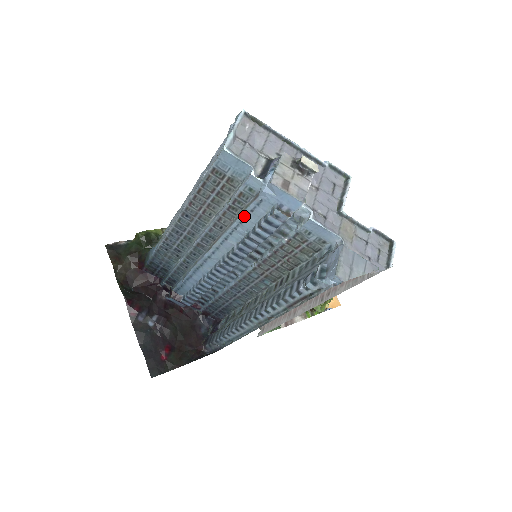
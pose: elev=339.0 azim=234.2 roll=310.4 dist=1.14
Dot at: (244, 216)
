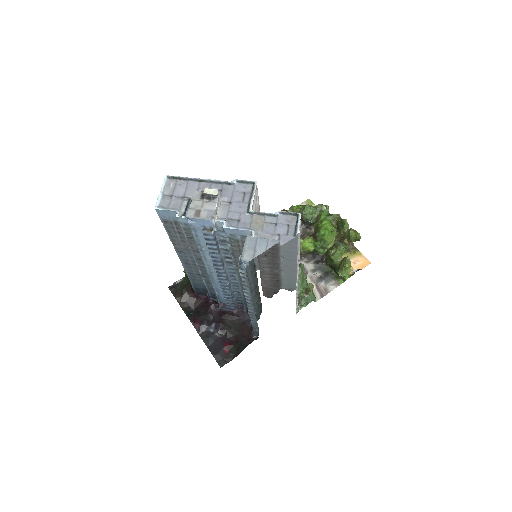
Dot at: (197, 240)
